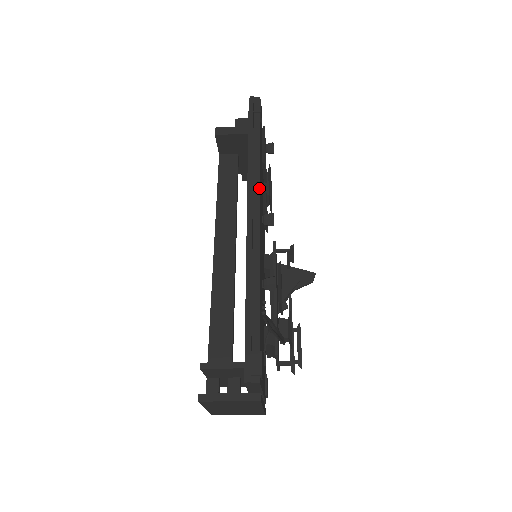
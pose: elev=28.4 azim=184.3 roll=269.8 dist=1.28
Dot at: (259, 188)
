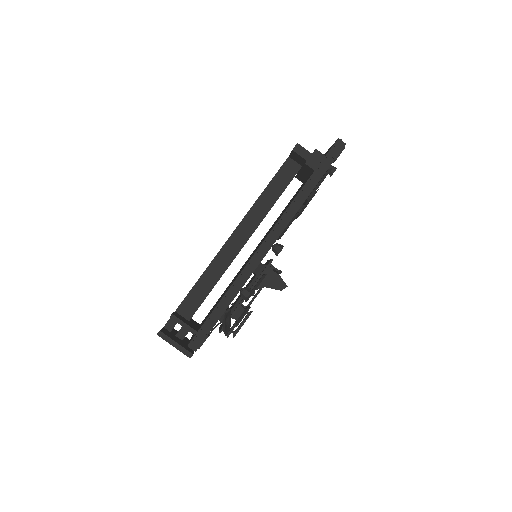
Dot at: occluded
